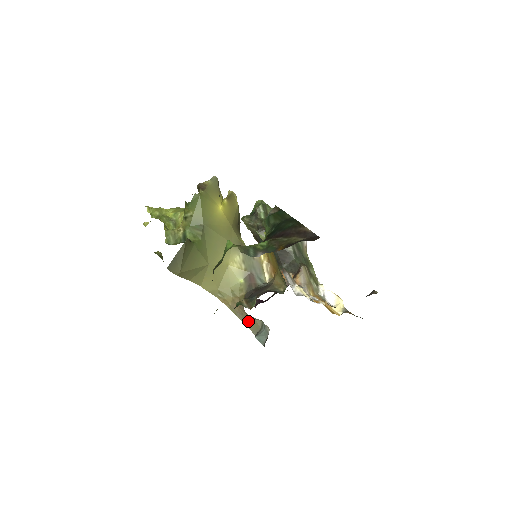
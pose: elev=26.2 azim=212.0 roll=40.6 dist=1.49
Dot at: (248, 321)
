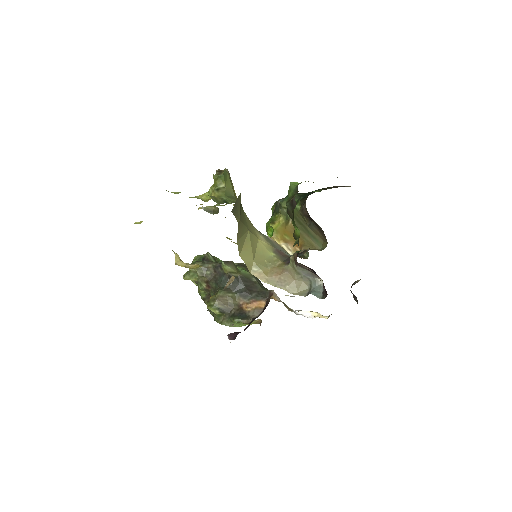
Dot at: (293, 286)
